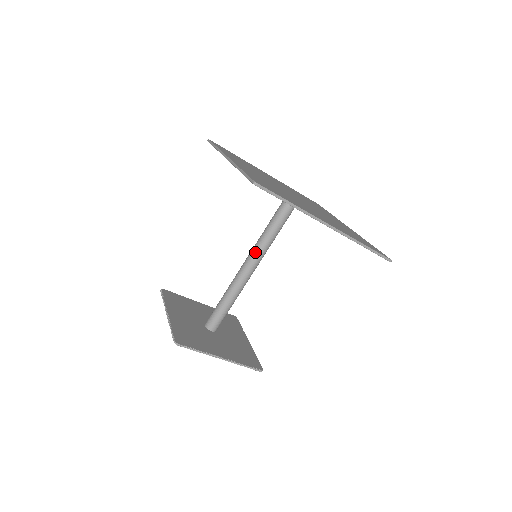
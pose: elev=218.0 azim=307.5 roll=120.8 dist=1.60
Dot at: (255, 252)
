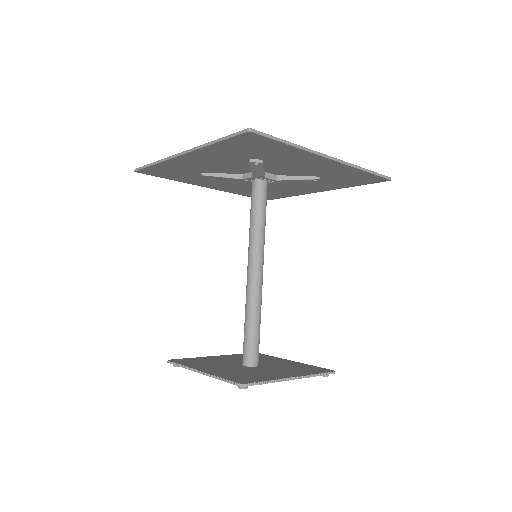
Dot at: (254, 250)
